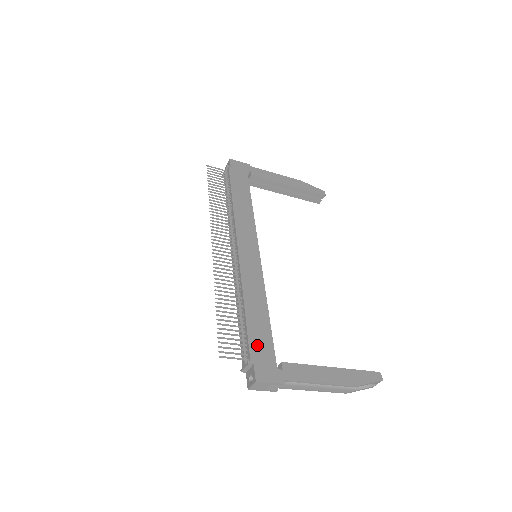
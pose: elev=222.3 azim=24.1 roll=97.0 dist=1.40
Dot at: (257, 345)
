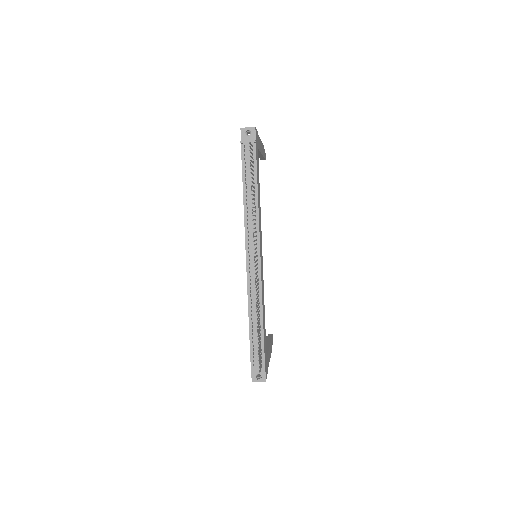
Dot at: (265, 352)
